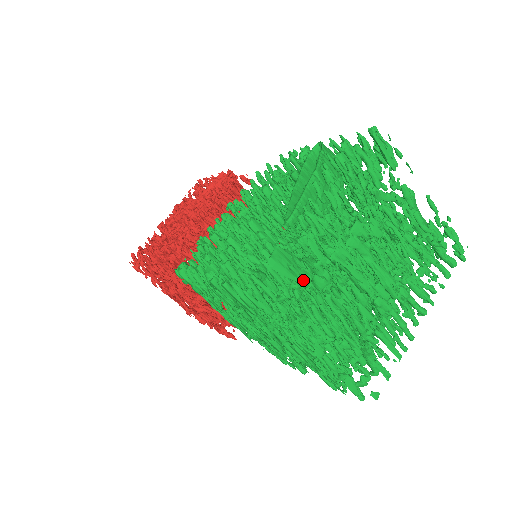
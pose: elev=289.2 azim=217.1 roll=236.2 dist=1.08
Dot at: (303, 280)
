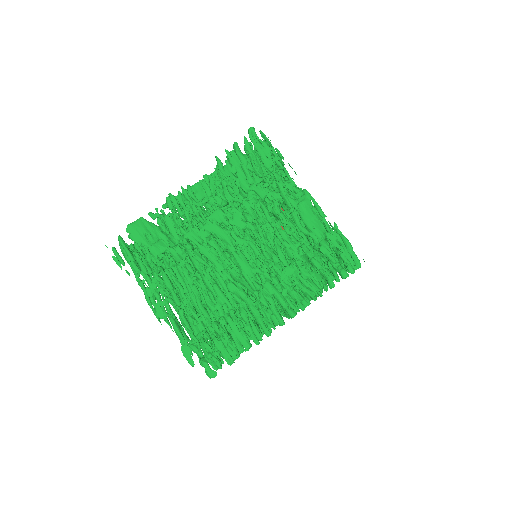
Dot at: (154, 248)
